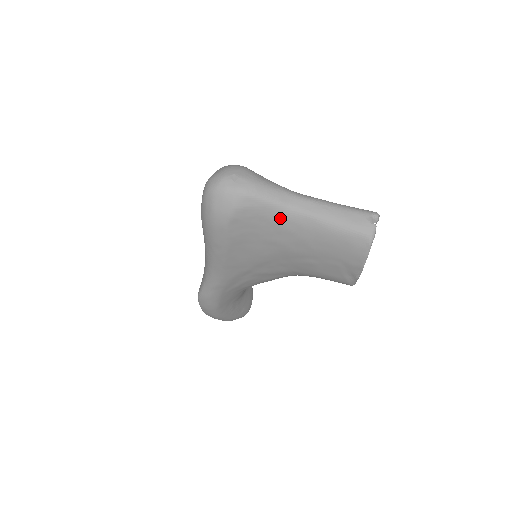
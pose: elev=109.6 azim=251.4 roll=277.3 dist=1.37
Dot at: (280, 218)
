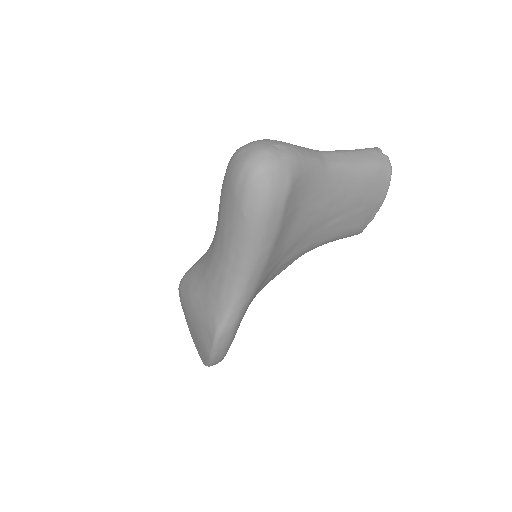
Dot at: (322, 178)
